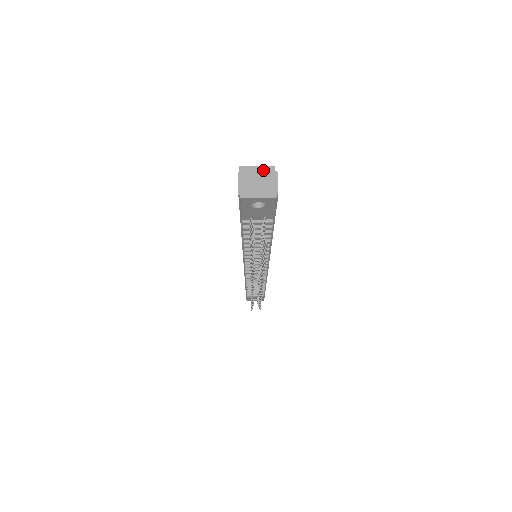
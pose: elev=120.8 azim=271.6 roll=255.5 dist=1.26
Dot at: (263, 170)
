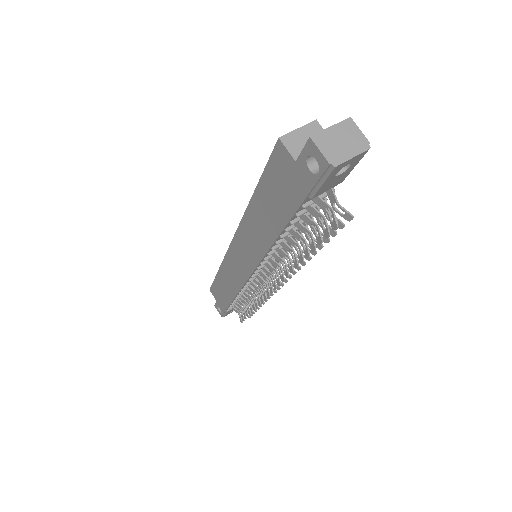
Dot at: (308, 130)
